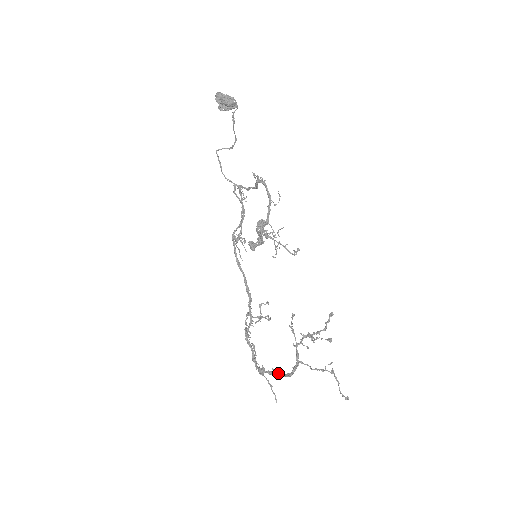
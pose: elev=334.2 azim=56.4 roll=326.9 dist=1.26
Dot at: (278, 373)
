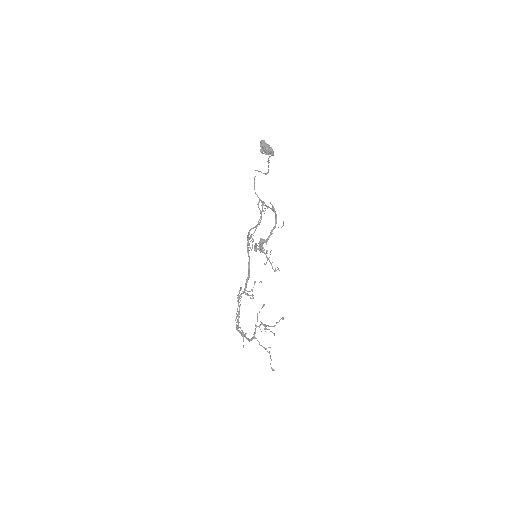
Dot at: (244, 335)
